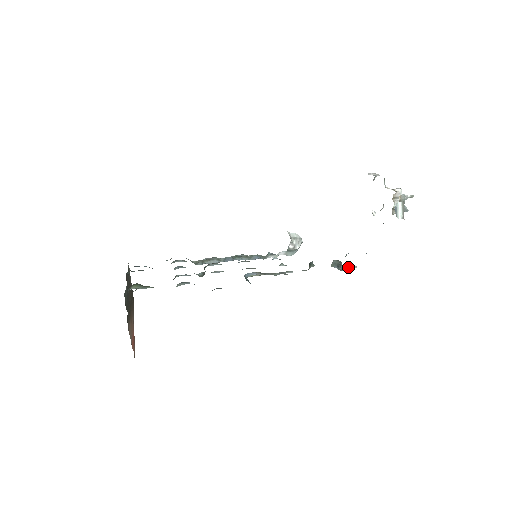
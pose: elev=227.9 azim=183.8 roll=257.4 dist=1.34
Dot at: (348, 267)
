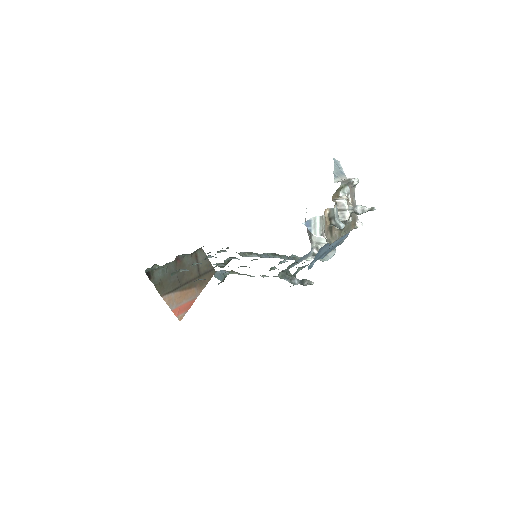
Dot at: (302, 282)
